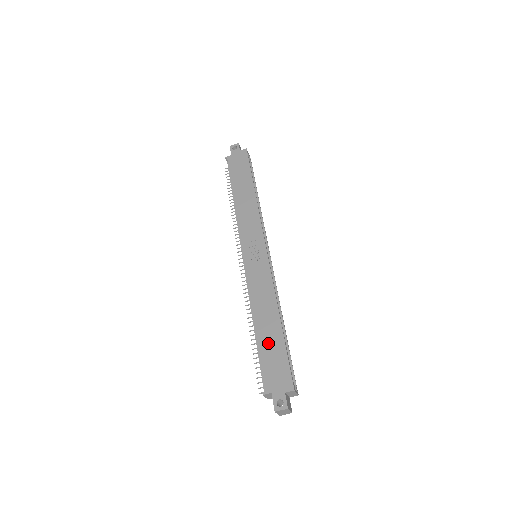
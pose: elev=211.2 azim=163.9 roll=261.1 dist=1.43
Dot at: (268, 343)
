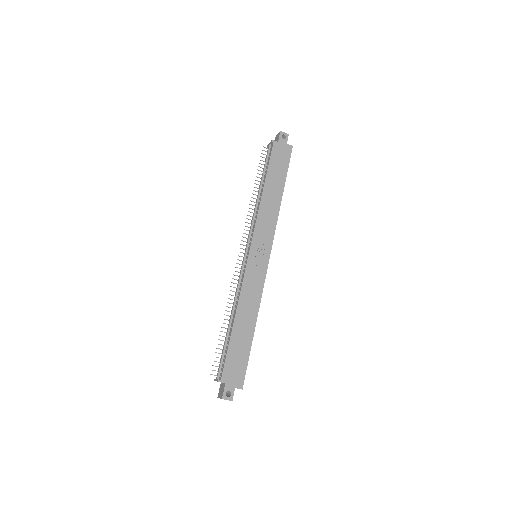
Dot at: (239, 342)
